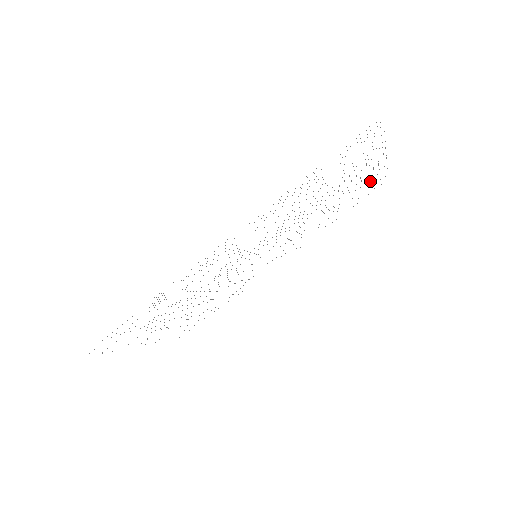
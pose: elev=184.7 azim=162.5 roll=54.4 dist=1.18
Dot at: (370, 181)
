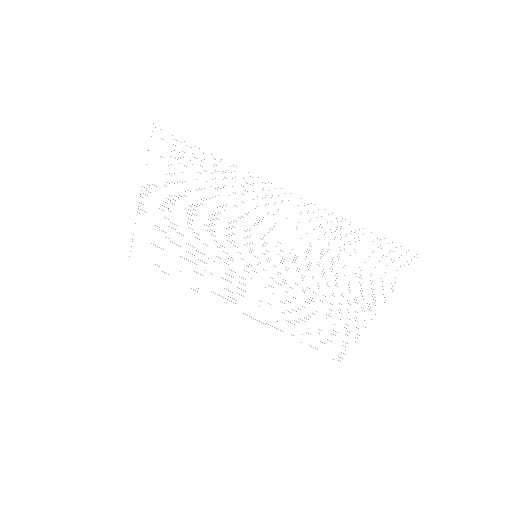
Dot at: occluded
